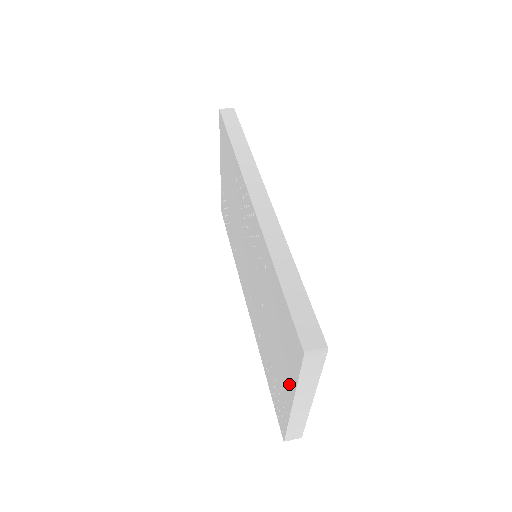
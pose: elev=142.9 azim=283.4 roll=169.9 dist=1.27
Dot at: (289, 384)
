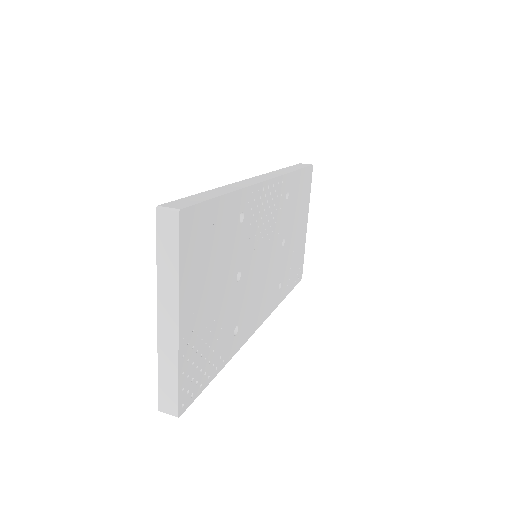
Dot at: occluded
